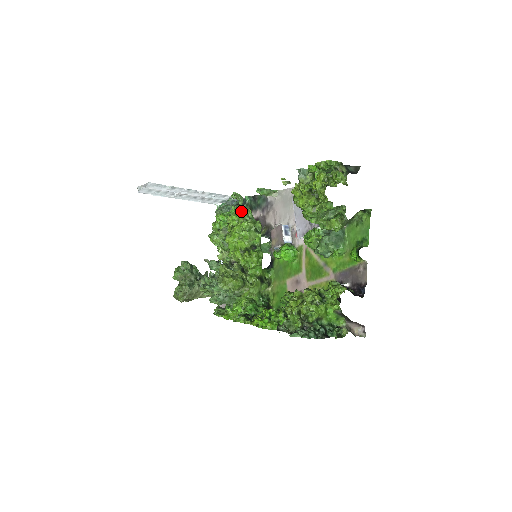
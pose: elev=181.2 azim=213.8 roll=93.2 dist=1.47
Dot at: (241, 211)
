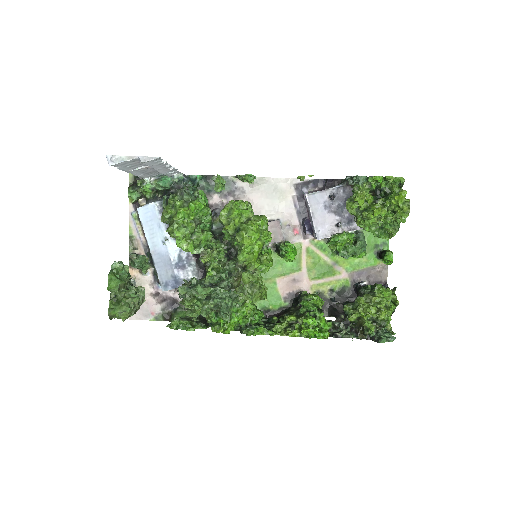
Dot at: (245, 203)
